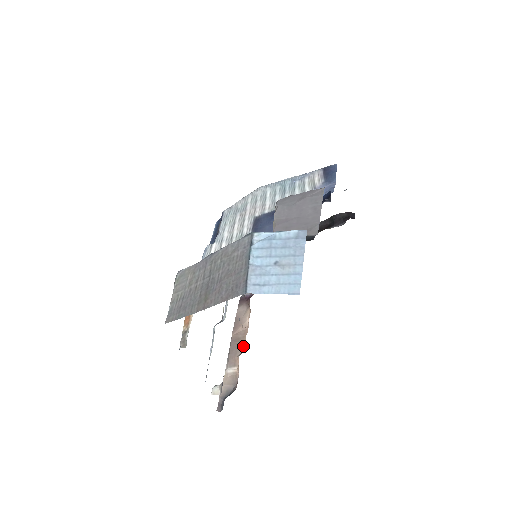
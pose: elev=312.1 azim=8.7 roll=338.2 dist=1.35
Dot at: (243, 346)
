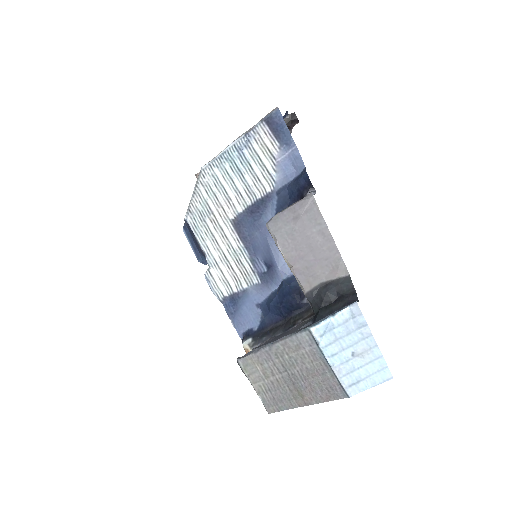
Dot at: occluded
